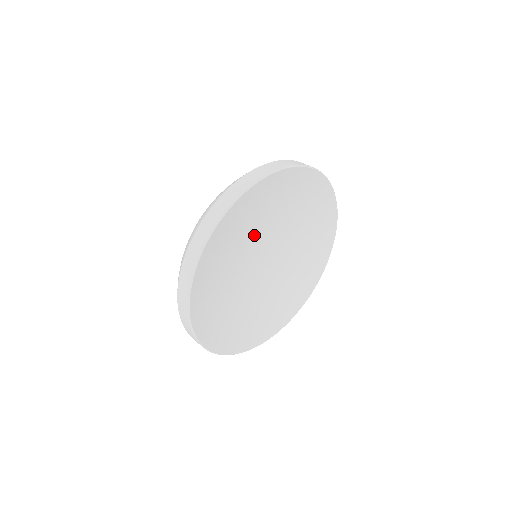
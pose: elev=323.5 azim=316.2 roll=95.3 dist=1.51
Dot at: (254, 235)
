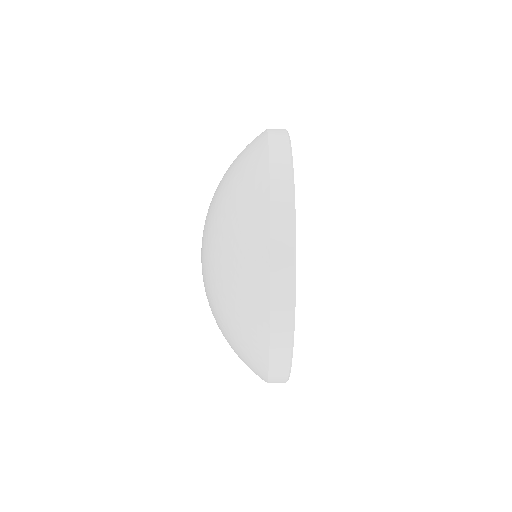
Dot at: occluded
